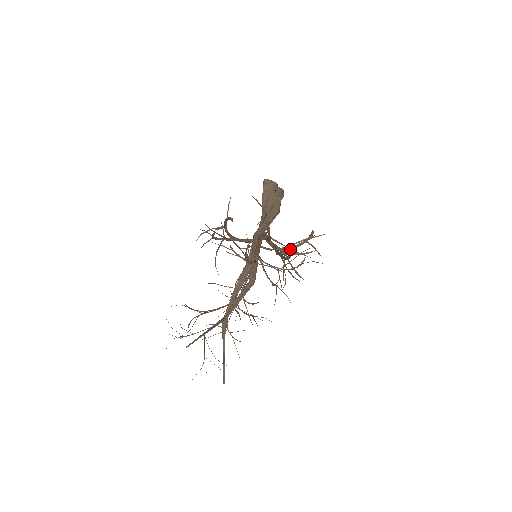
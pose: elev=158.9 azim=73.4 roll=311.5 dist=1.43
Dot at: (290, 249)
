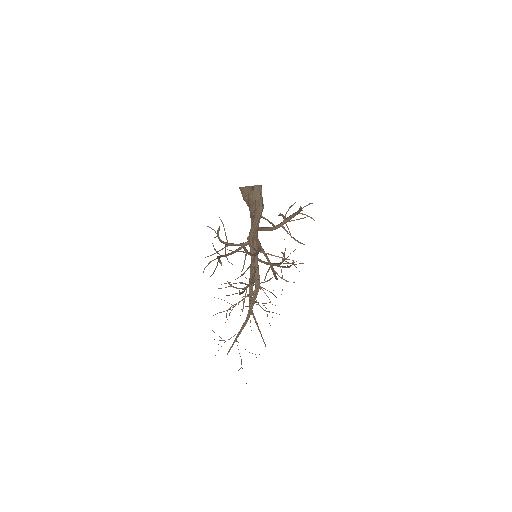
Dot at: (279, 257)
